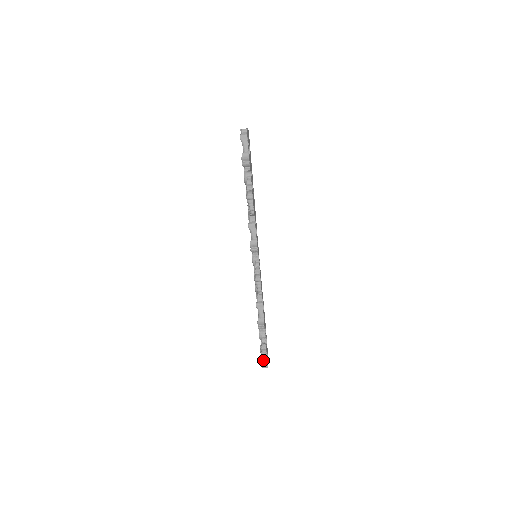
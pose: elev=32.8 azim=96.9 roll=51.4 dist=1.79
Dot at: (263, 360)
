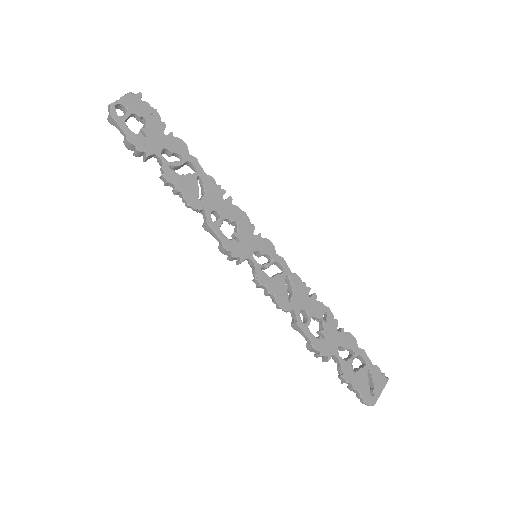
Dot at: occluded
